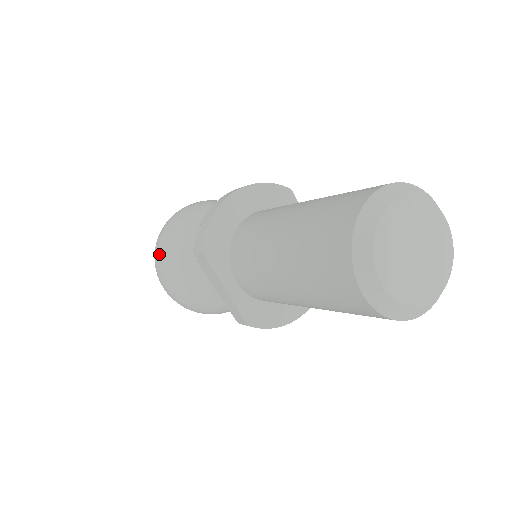
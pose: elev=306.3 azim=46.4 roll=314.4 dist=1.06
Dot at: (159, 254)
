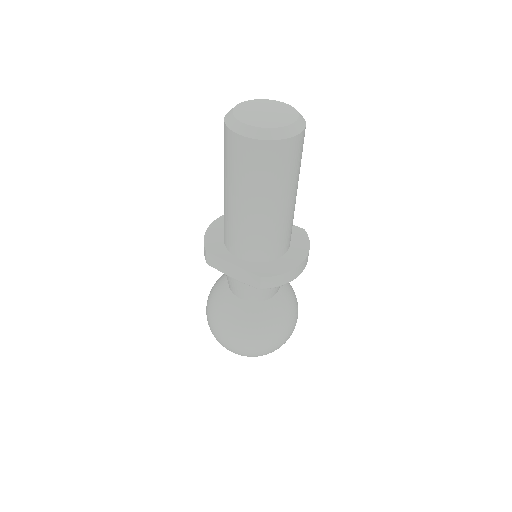
Dot at: (208, 318)
